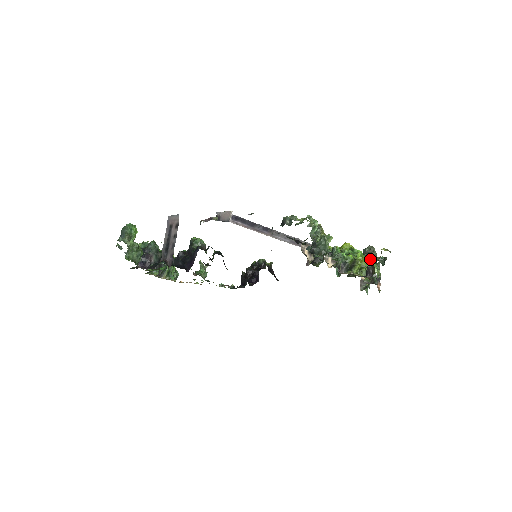
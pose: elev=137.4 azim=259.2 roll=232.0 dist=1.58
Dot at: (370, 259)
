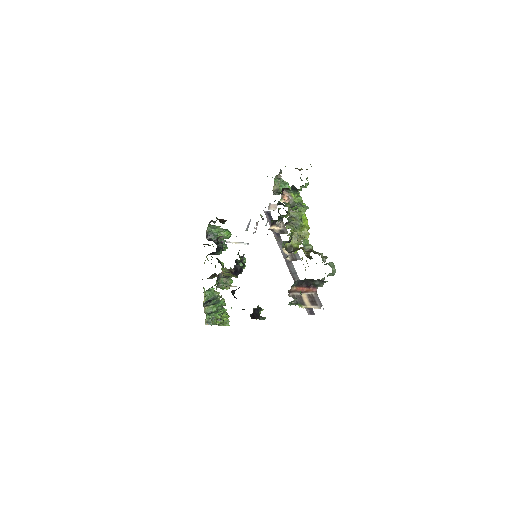
Dot at: occluded
